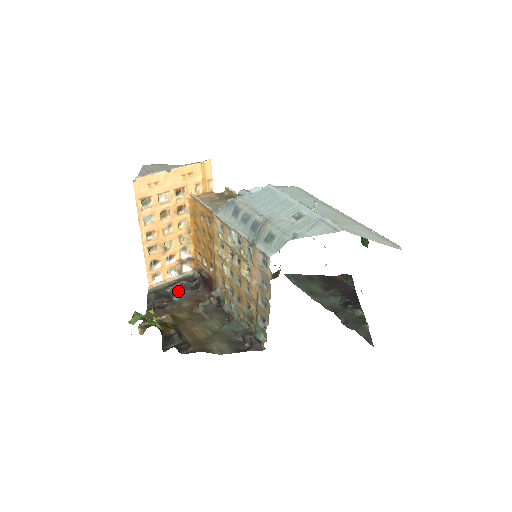
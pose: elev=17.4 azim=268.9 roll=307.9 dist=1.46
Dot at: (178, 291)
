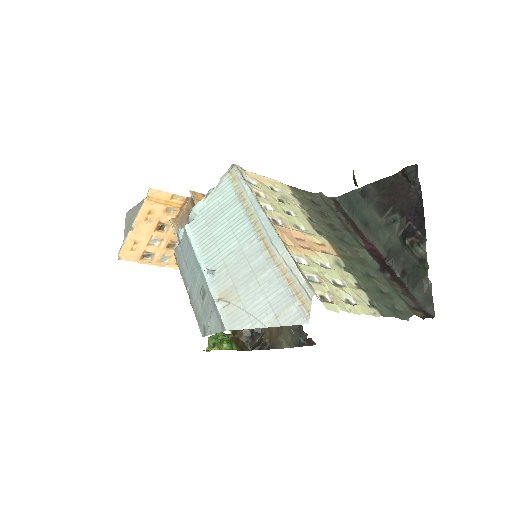
Dot at: occluded
